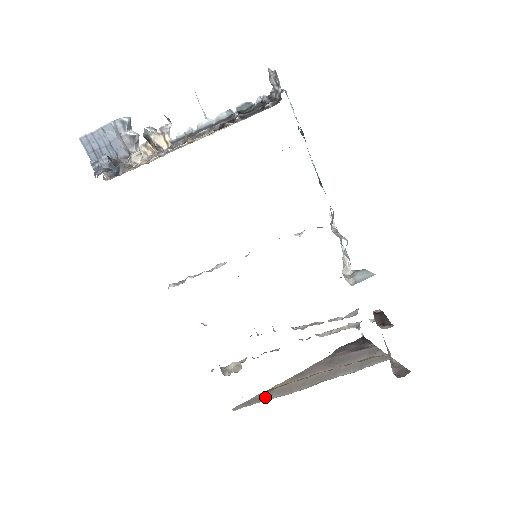
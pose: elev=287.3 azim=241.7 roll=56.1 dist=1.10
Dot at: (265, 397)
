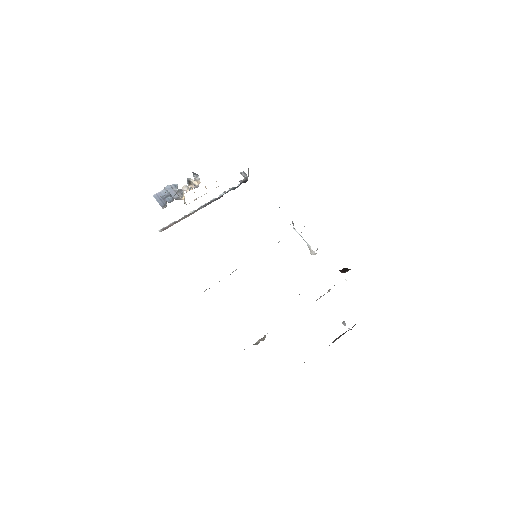
Dot at: occluded
